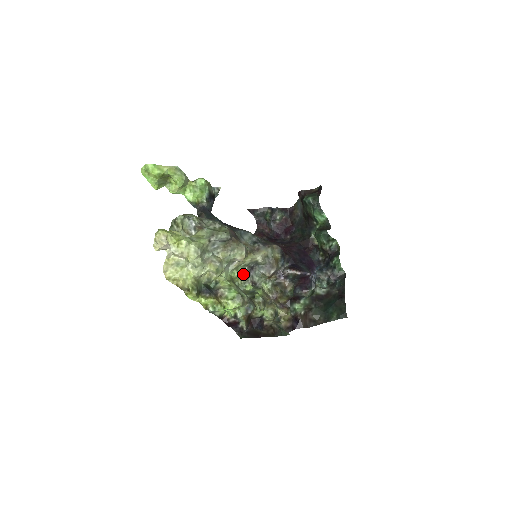
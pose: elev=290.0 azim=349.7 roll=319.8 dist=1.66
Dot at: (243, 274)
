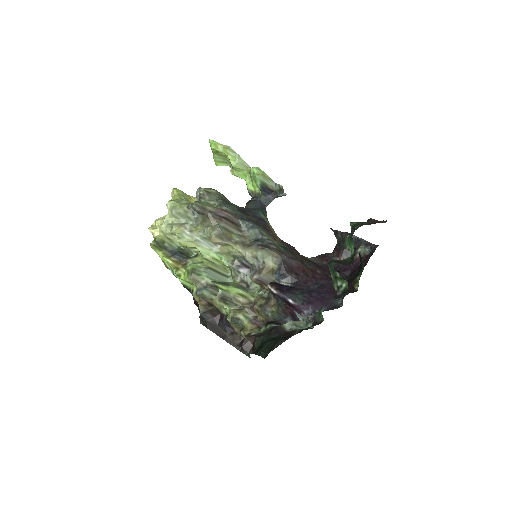
Dot at: (230, 264)
